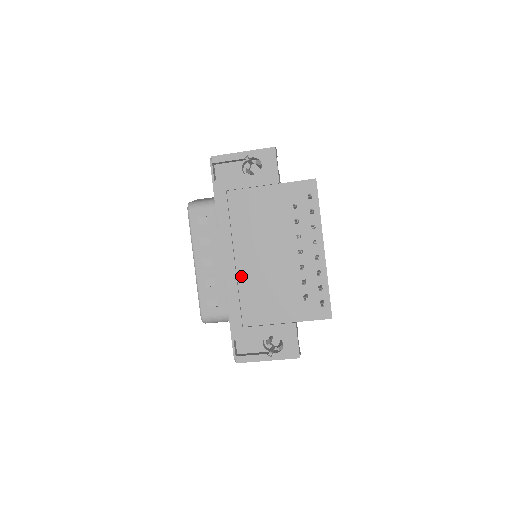
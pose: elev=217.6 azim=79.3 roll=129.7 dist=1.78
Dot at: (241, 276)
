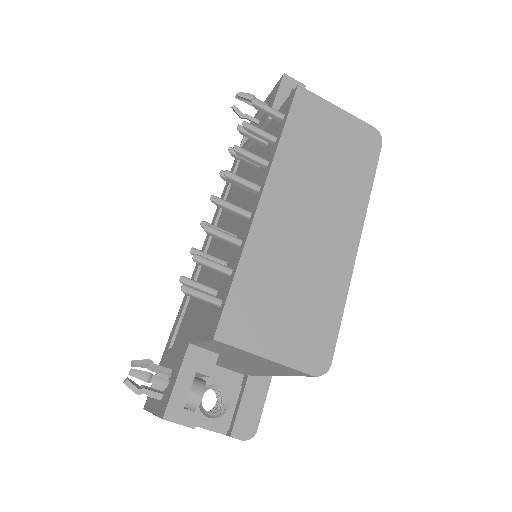
Dot at: (202, 270)
